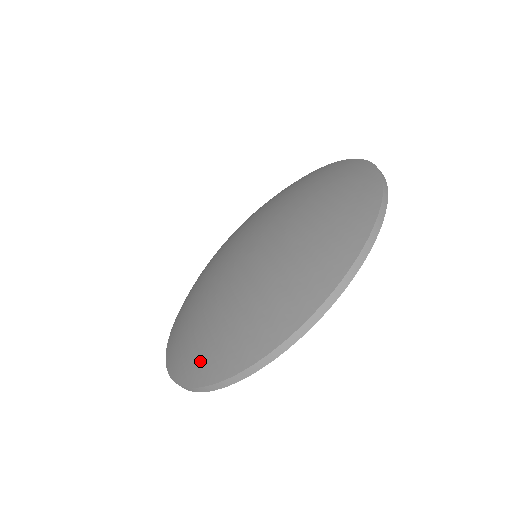
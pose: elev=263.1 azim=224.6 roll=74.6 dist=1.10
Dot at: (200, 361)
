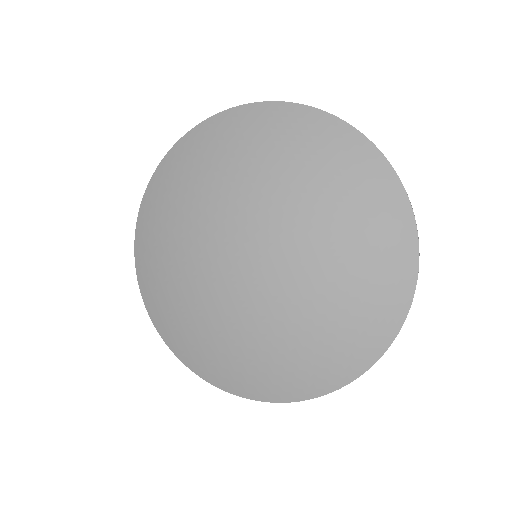
Dot at: (207, 365)
